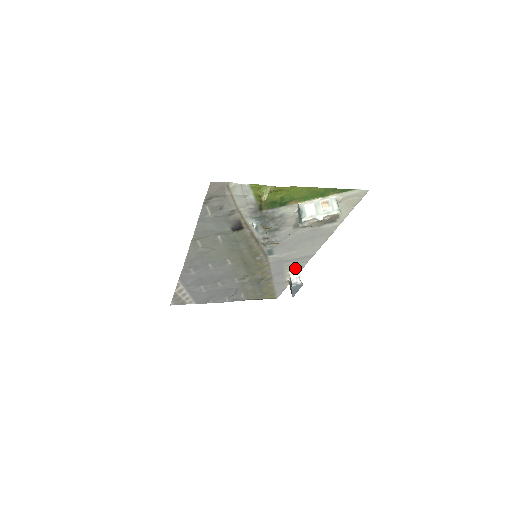
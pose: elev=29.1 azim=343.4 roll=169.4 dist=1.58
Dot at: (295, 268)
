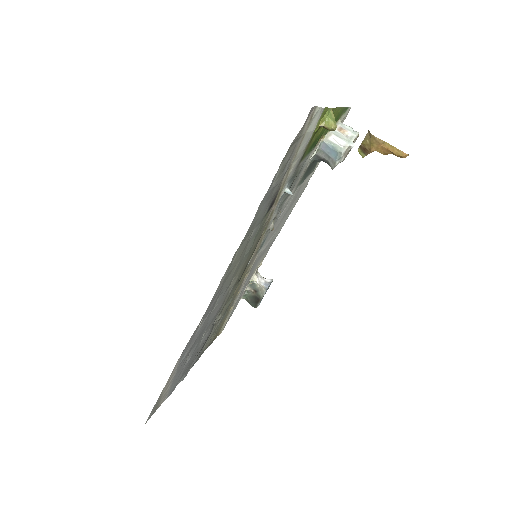
Dot at: (258, 266)
